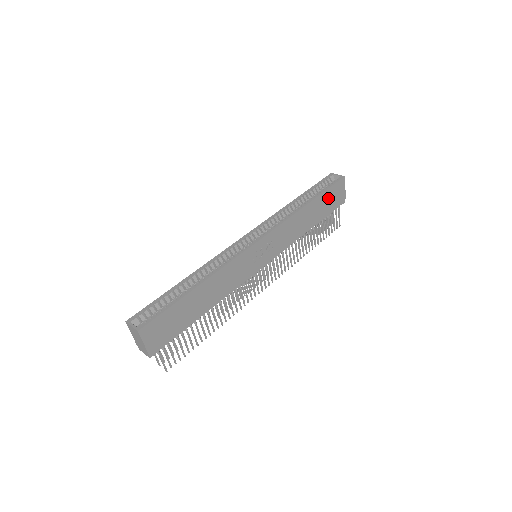
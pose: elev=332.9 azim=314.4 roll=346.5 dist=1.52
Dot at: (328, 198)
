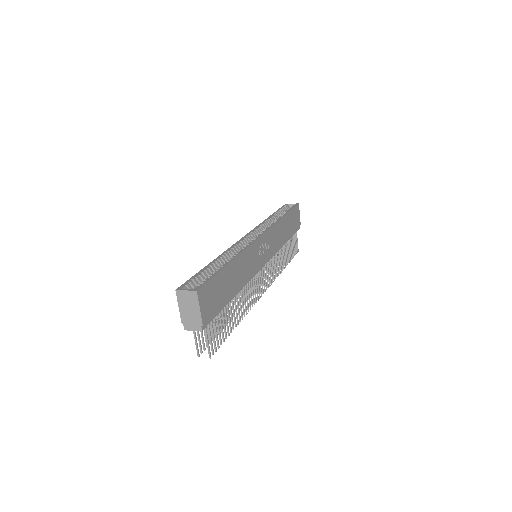
Dot at: (292, 218)
